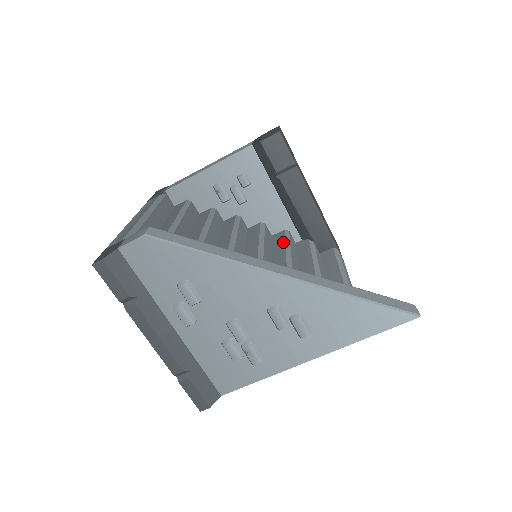
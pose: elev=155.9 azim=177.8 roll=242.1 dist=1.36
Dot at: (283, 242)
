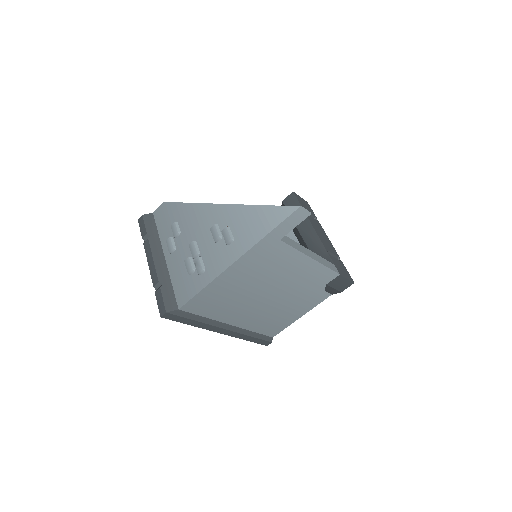
Dot at: occluded
